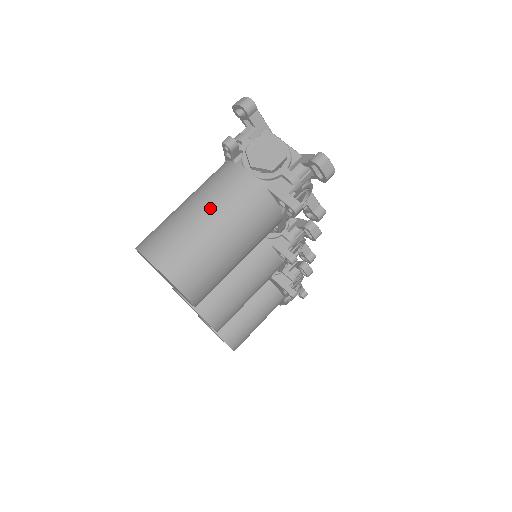
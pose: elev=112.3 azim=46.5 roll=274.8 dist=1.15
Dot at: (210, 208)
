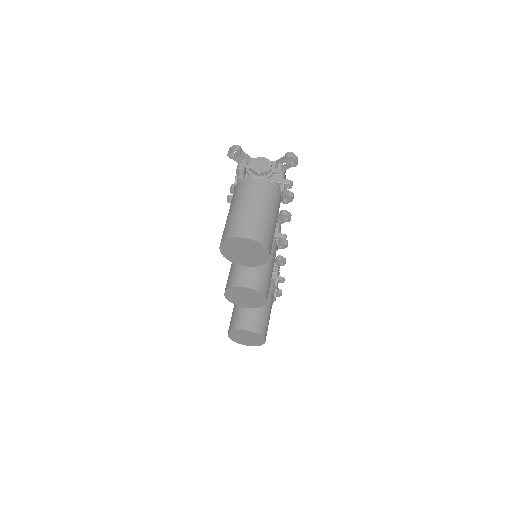
Dot at: (251, 201)
